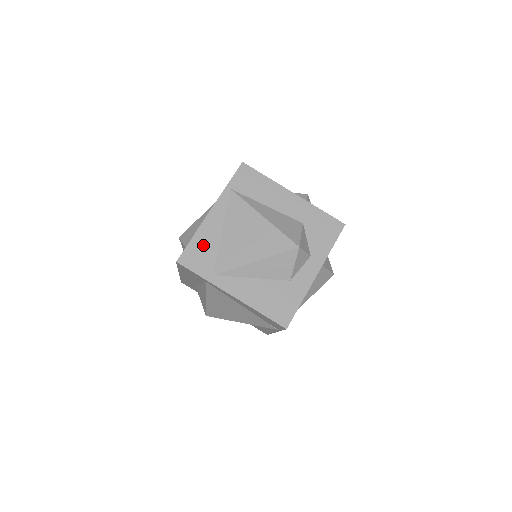
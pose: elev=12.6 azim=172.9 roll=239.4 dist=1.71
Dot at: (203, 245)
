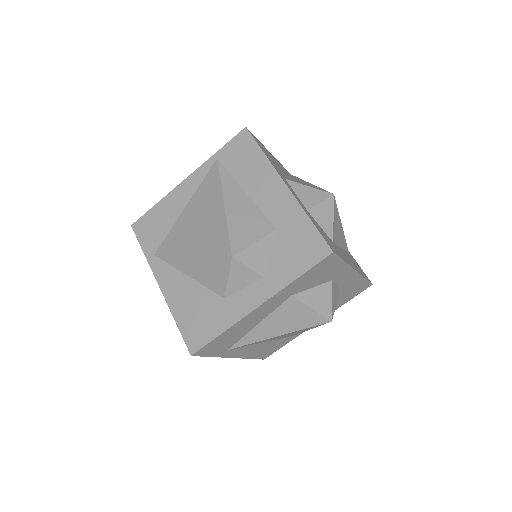
Dot at: (161, 216)
